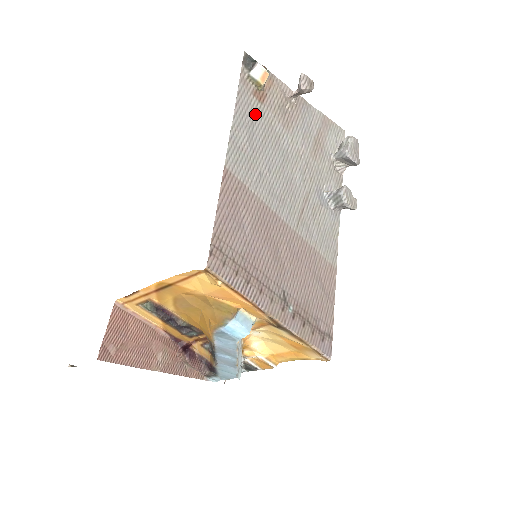
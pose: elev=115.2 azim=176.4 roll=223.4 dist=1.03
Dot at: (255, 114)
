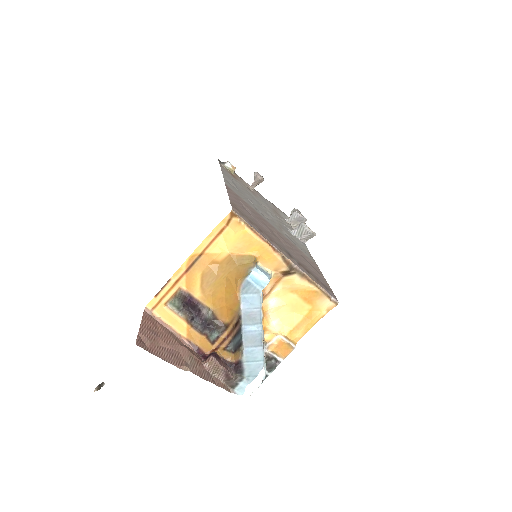
Dot at: (233, 180)
